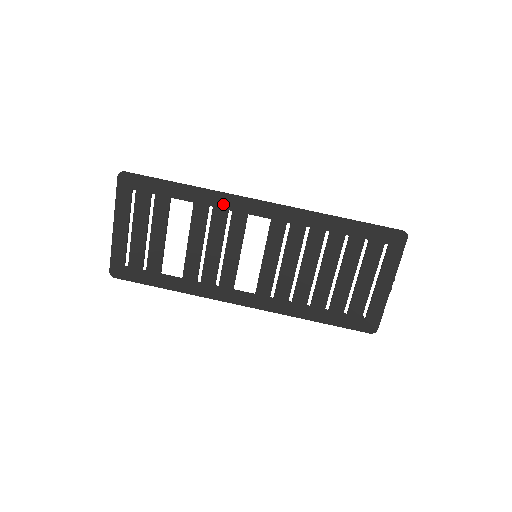
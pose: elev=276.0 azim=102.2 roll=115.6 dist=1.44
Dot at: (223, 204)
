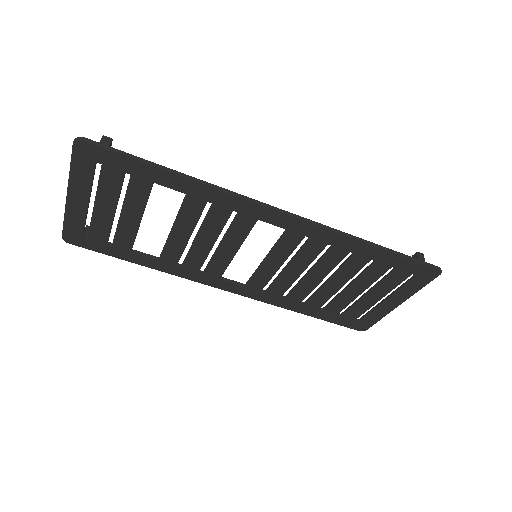
Dot at: (227, 204)
